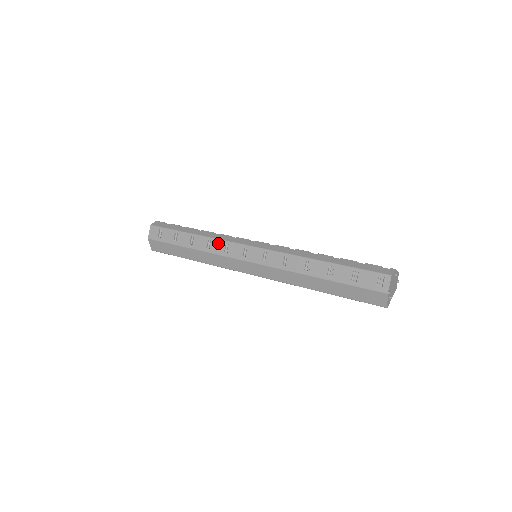
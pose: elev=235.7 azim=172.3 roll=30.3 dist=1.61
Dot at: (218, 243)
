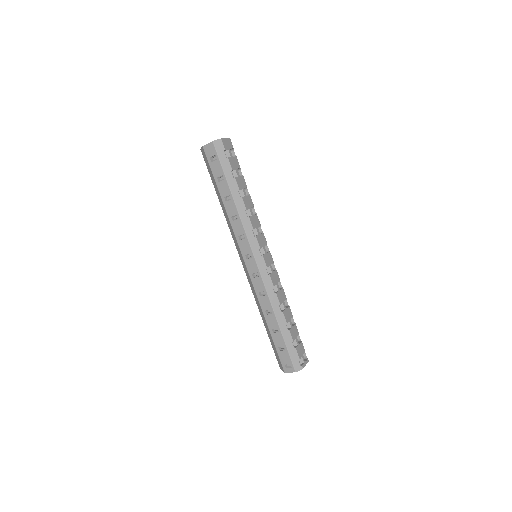
Dot at: (240, 227)
